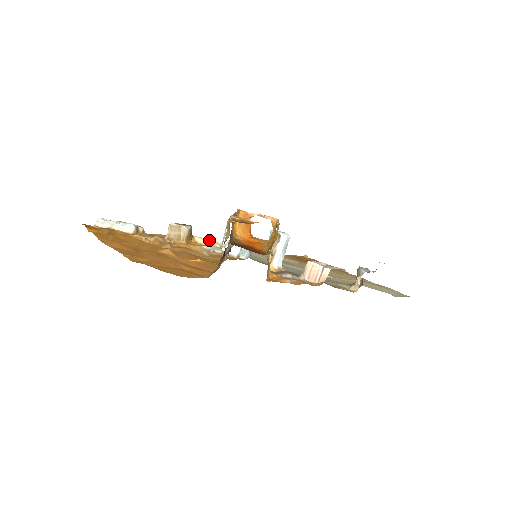
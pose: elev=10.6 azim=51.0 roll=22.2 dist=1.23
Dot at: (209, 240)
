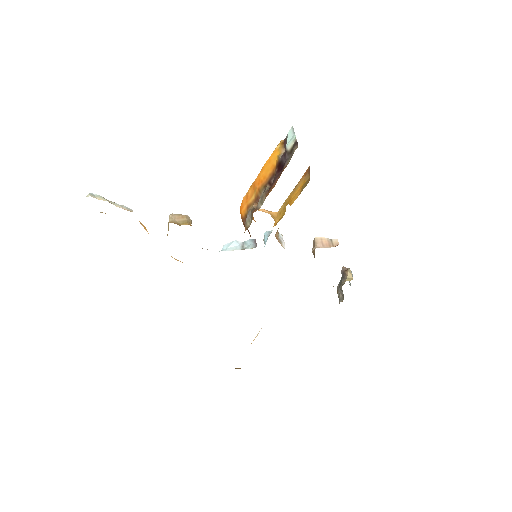
Dot at: (202, 248)
